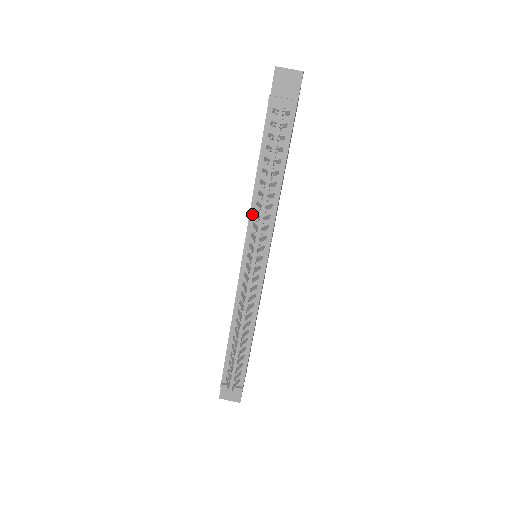
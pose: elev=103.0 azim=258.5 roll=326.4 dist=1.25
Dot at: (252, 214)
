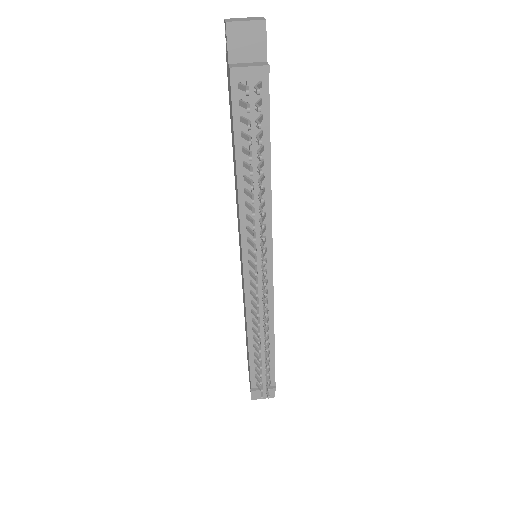
Dot at: (242, 217)
